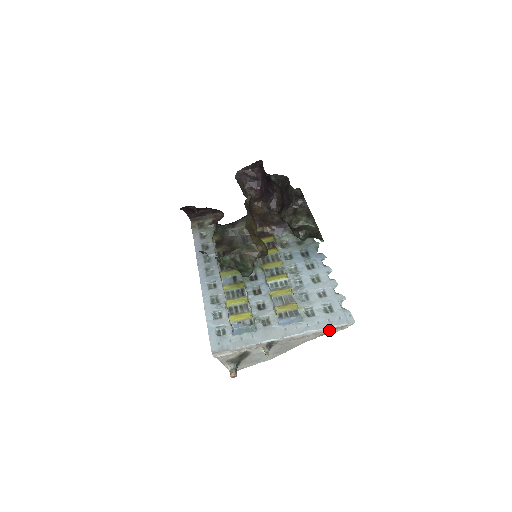
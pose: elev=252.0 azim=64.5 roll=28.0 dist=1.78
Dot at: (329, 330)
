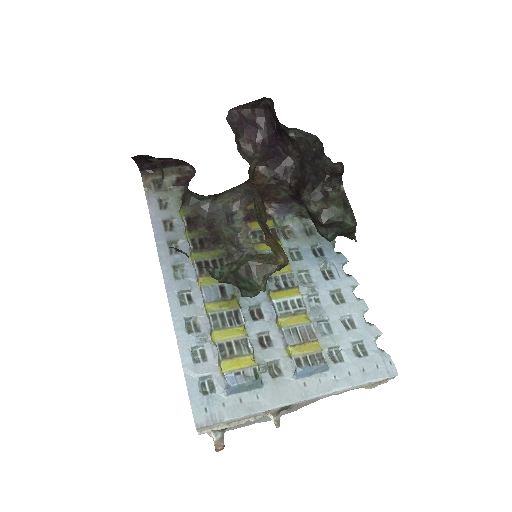
Dot at: (364, 386)
